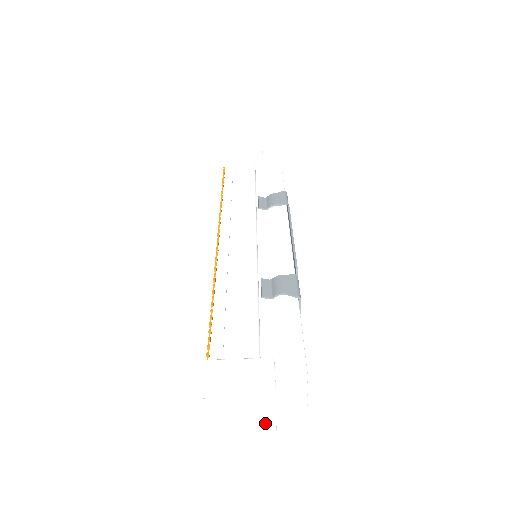
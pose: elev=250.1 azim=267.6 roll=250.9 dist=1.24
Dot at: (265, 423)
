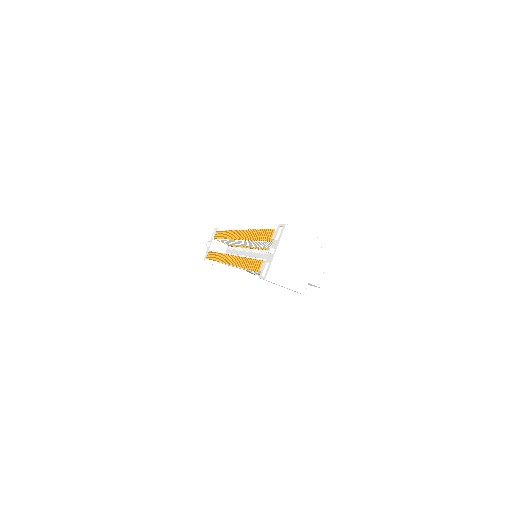
Dot at: (302, 281)
